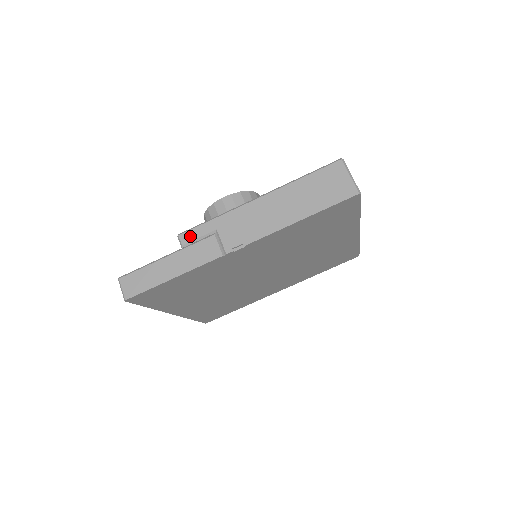
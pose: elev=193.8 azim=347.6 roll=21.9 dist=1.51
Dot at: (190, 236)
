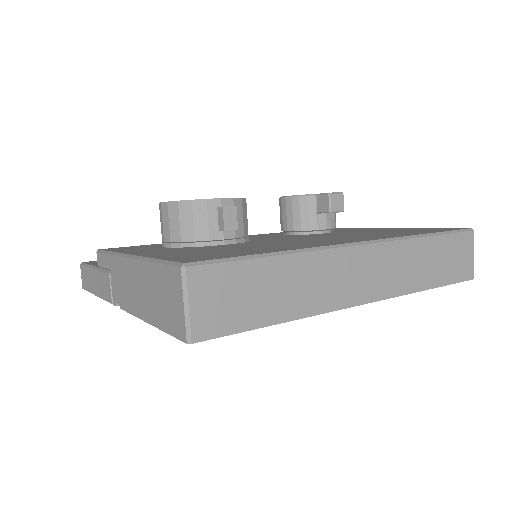
Dot at: (100, 260)
